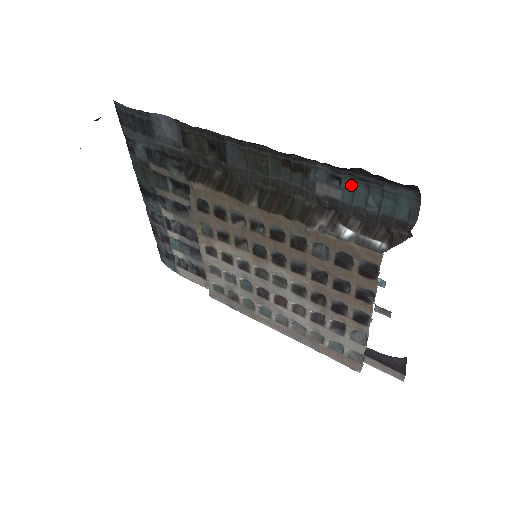
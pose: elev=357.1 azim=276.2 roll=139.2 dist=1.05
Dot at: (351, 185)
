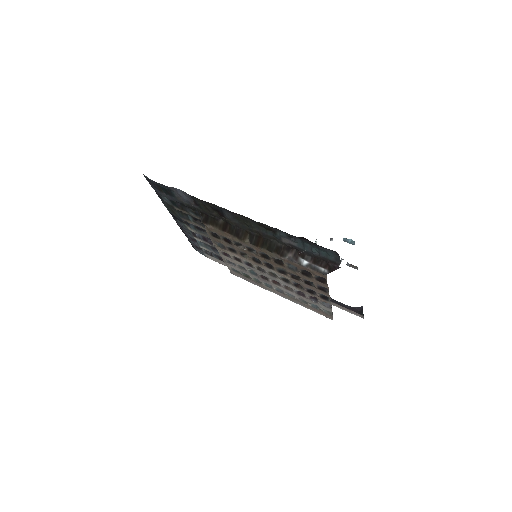
Dot at: (301, 242)
